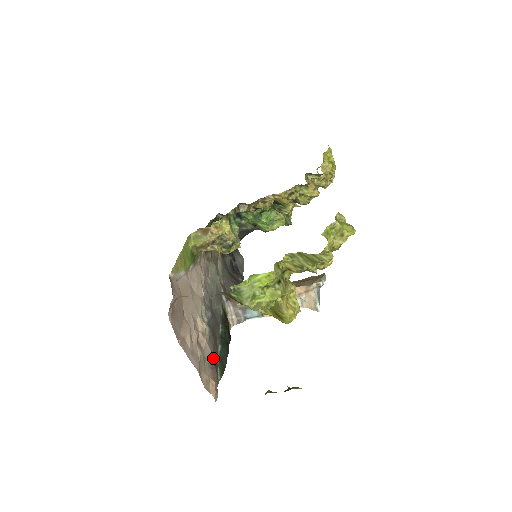
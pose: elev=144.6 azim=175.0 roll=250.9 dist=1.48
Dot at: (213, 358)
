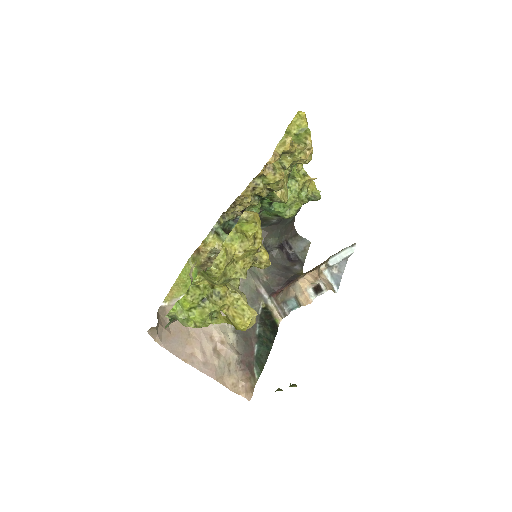
Dot at: (244, 360)
